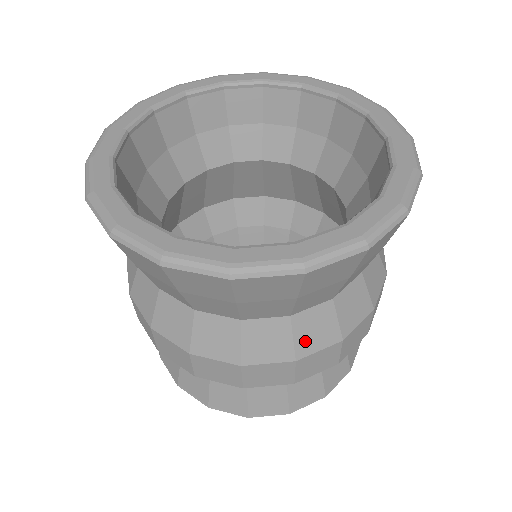
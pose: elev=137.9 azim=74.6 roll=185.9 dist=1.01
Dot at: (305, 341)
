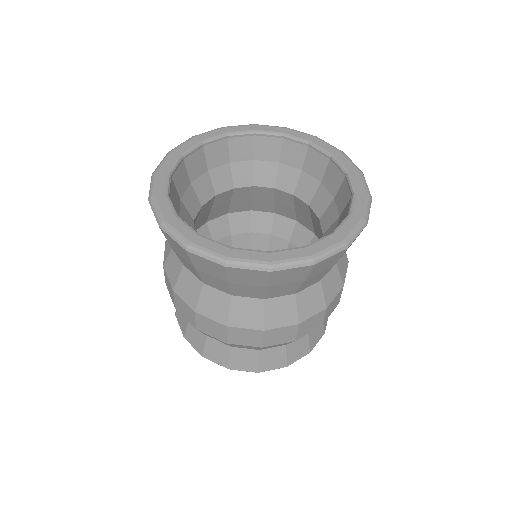
Dot at: (272, 318)
